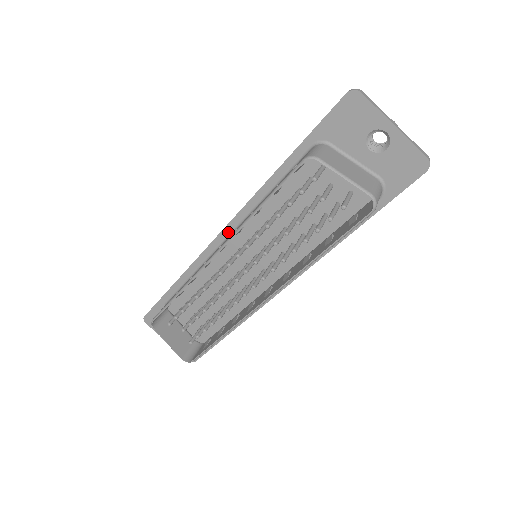
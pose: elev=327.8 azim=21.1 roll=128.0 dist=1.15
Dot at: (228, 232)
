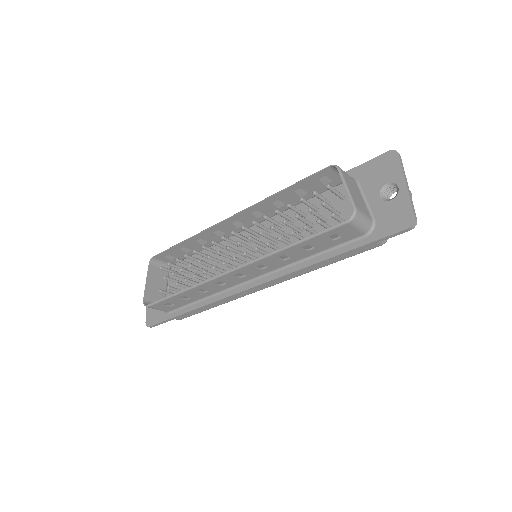
Dot at: occluded
